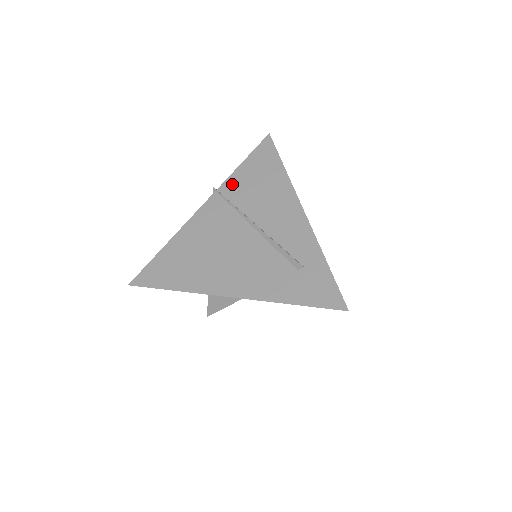
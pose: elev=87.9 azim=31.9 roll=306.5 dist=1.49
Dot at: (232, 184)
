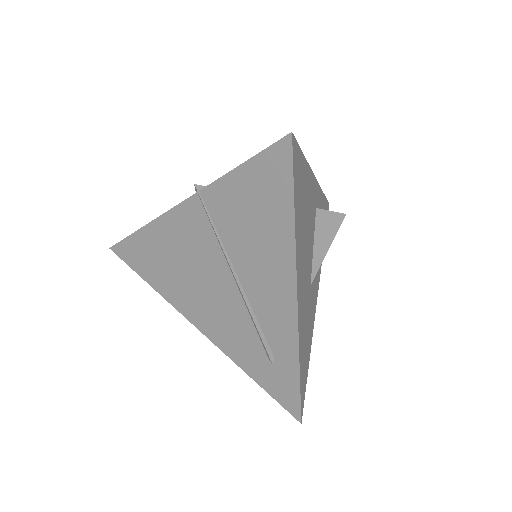
Dot at: (219, 196)
